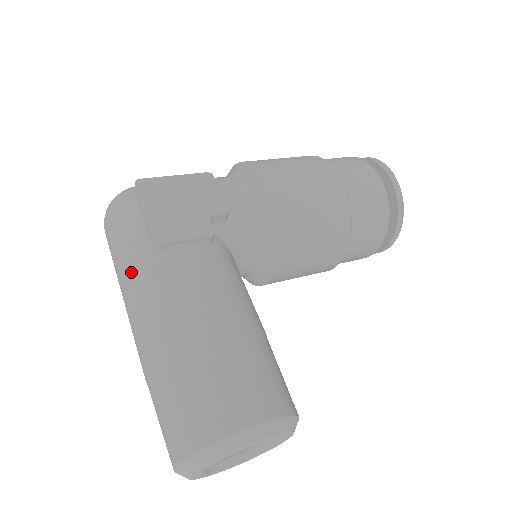
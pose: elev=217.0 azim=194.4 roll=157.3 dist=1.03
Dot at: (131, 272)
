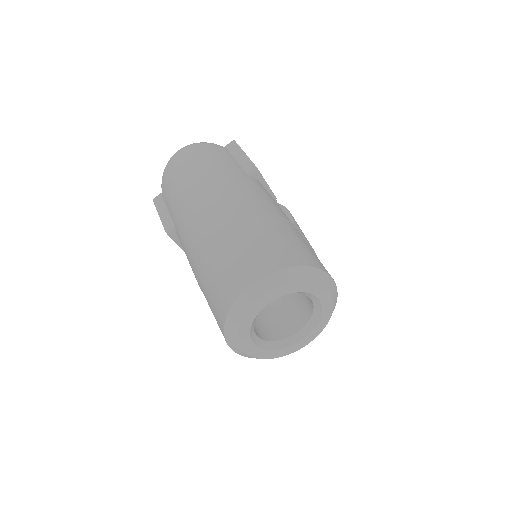
Dot at: (223, 172)
